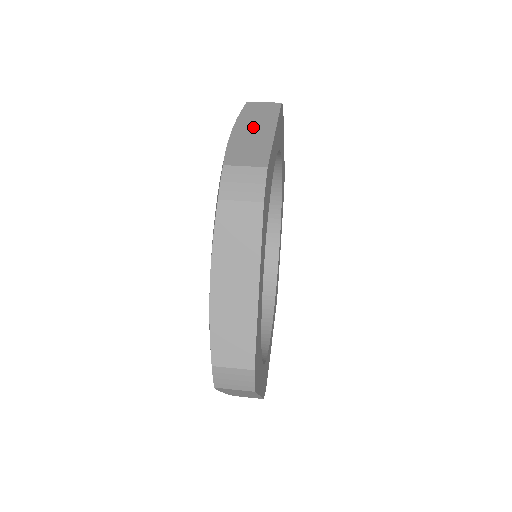
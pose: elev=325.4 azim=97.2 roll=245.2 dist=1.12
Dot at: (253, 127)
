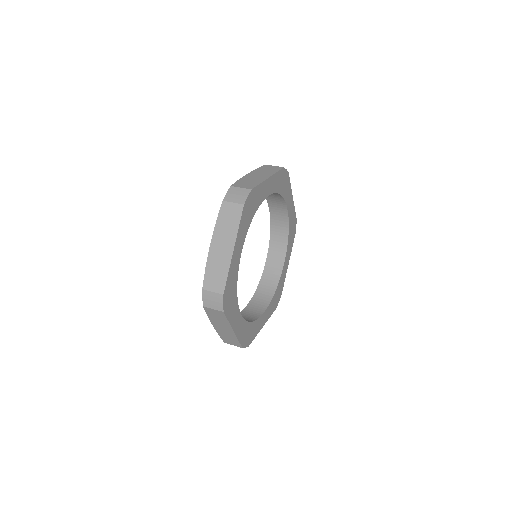
Dot at: (258, 175)
